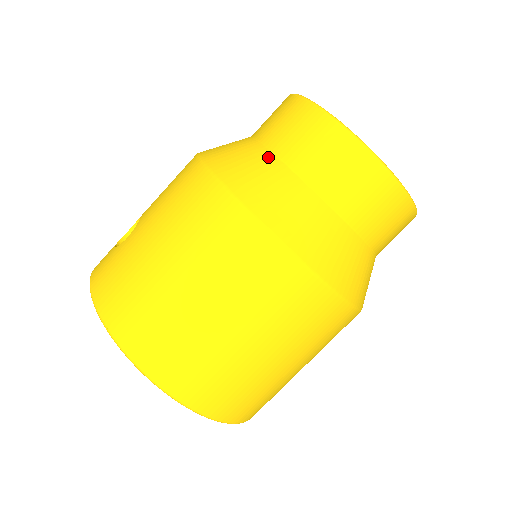
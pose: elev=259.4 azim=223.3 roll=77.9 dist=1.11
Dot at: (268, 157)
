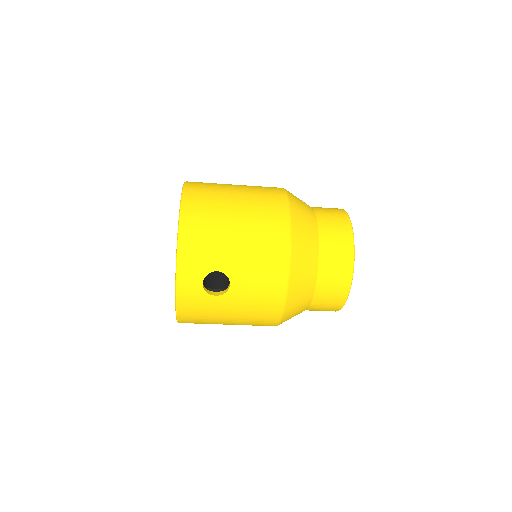
Dot at: (307, 307)
